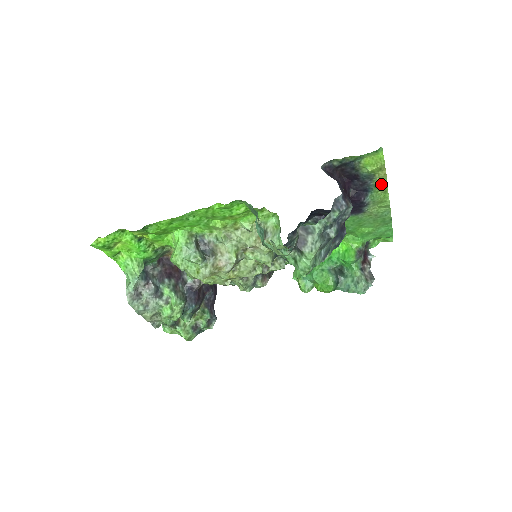
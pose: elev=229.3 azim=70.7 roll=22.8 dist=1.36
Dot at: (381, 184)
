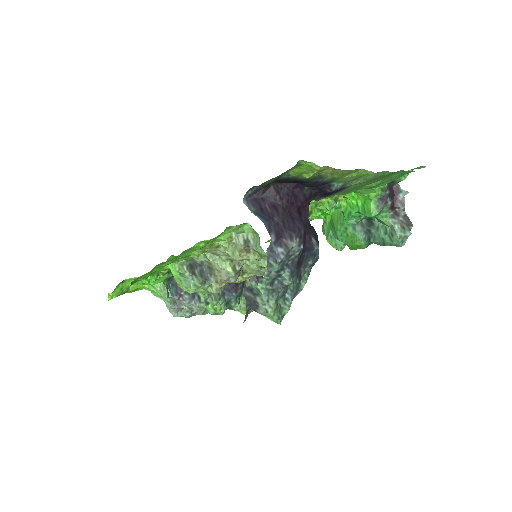
Dot at: (339, 174)
